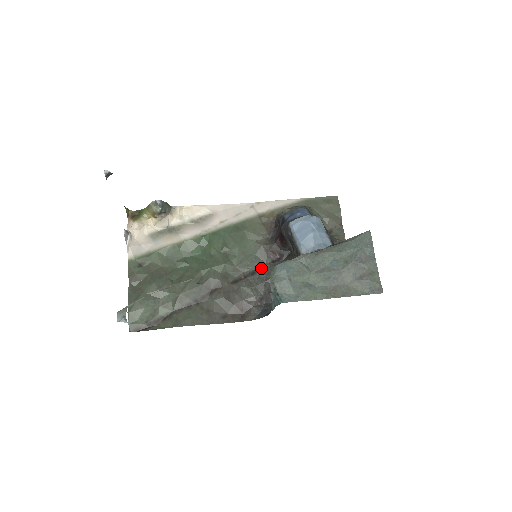
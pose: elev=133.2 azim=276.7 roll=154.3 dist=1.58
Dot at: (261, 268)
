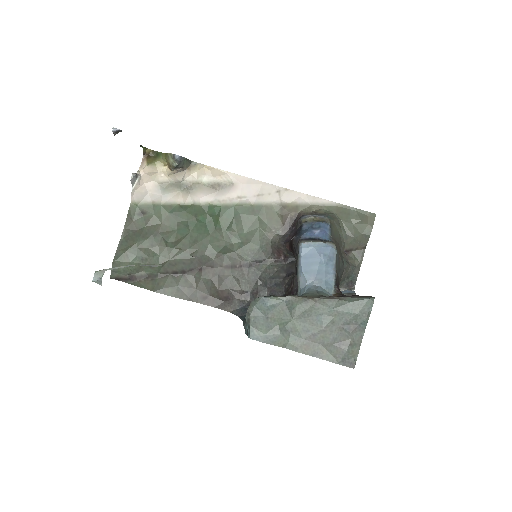
Dot at: (260, 263)
